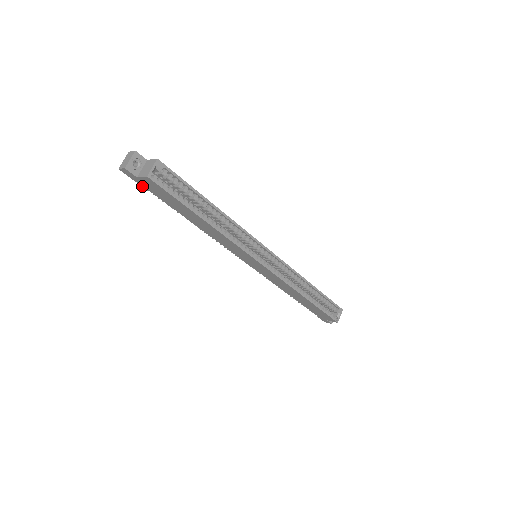
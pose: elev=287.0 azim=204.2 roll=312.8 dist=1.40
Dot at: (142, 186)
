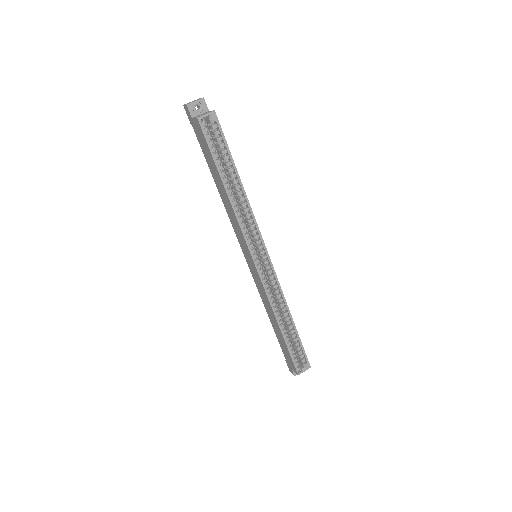
Dot at: occluded
